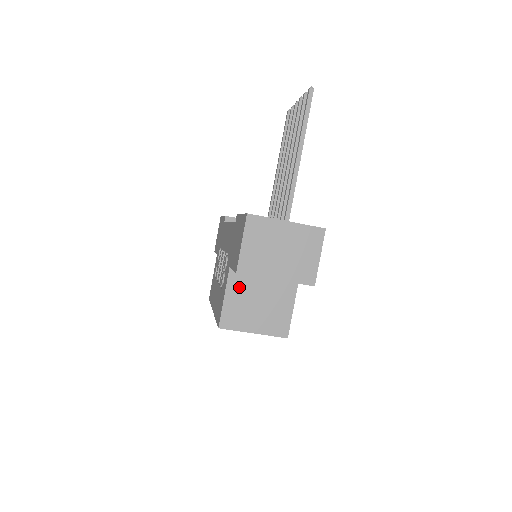
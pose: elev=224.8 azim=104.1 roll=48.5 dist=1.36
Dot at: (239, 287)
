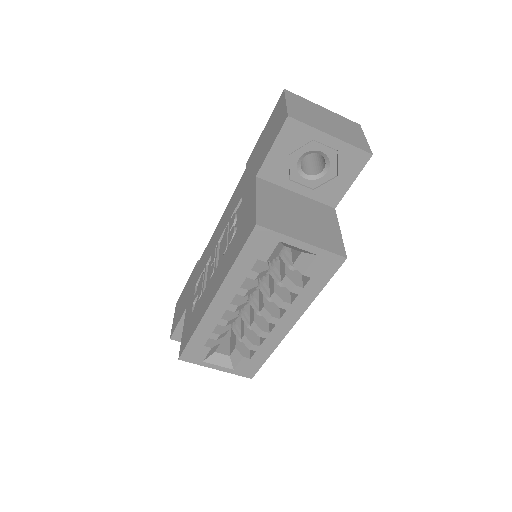
Dot at: (271, 195)
